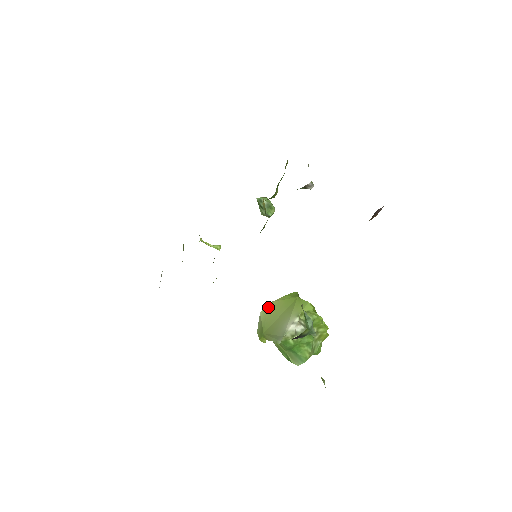
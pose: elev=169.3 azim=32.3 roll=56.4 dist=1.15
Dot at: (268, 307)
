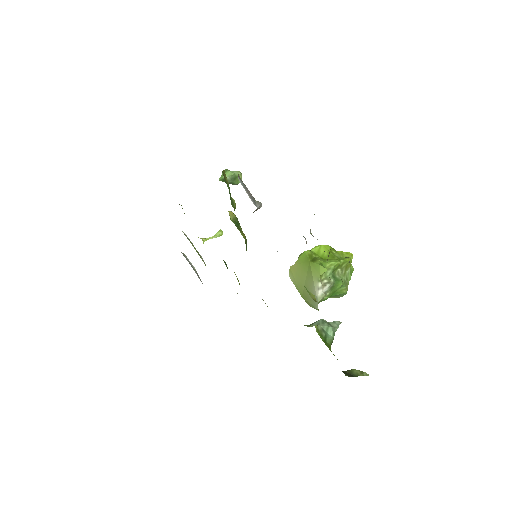
Dot at: (292, 271)
